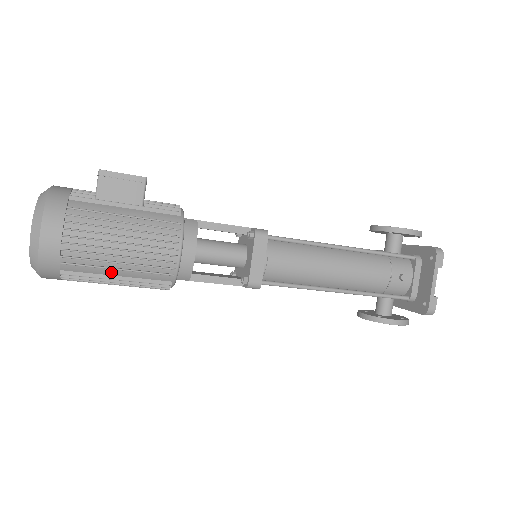
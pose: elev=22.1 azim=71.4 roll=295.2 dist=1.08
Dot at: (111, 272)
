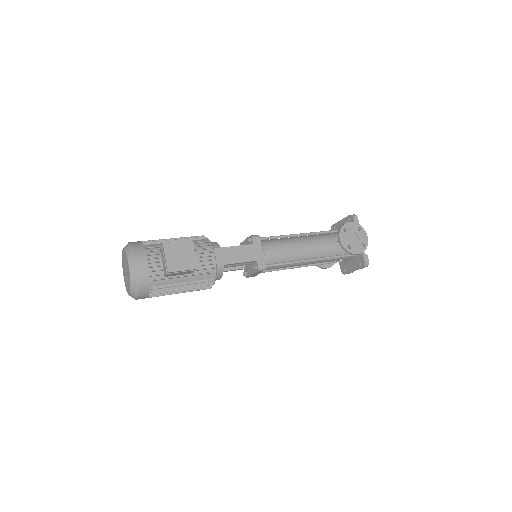
Dot at: occluded
